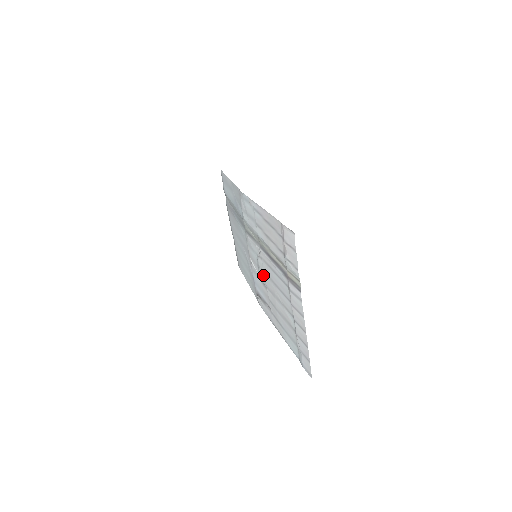
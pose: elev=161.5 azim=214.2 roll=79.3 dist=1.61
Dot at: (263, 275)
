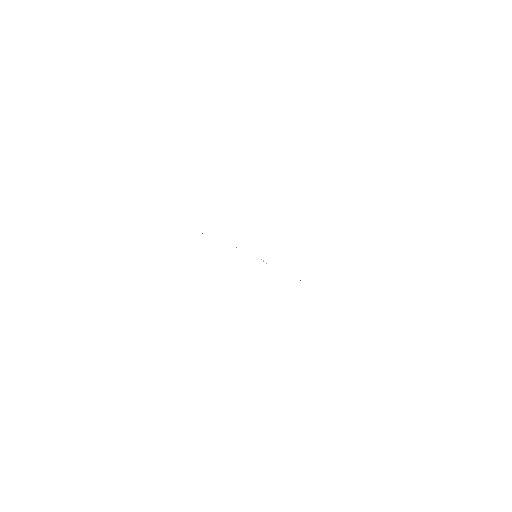
Dot at: occluded
